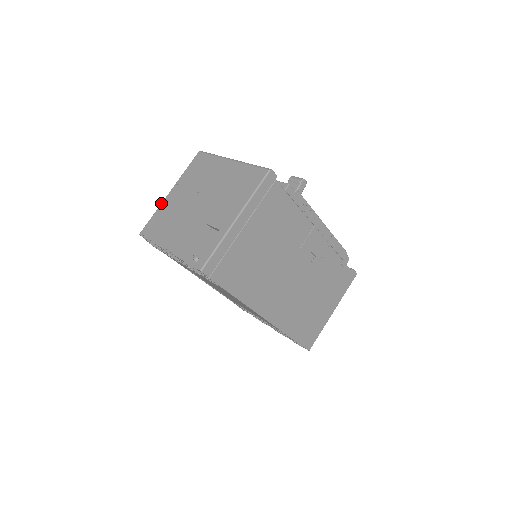
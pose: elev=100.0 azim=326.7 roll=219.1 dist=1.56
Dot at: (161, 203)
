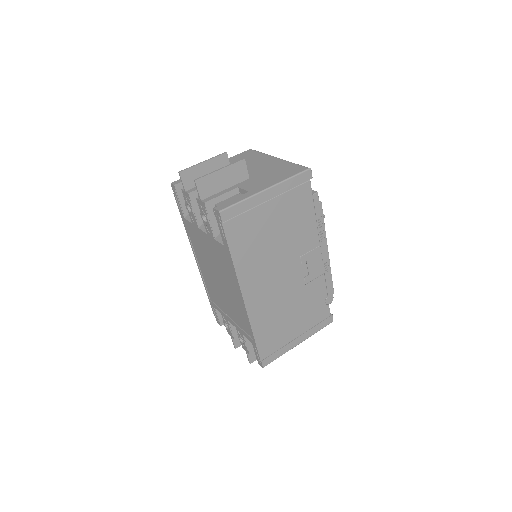
Dot at: occluded
